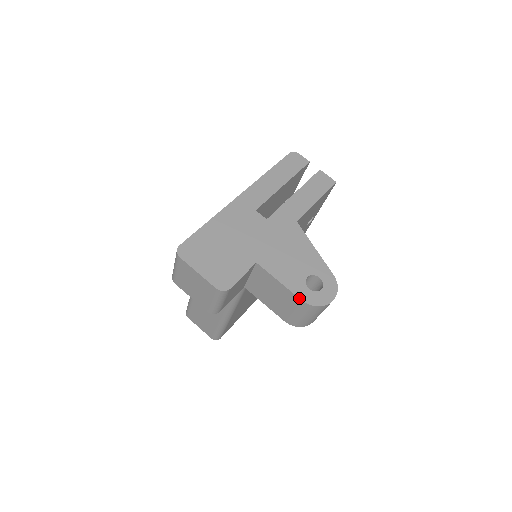
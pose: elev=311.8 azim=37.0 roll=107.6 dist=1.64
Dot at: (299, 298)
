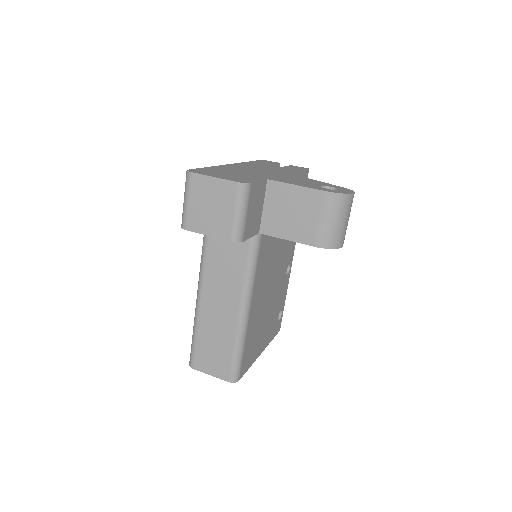
Dot at: (321, 190)
